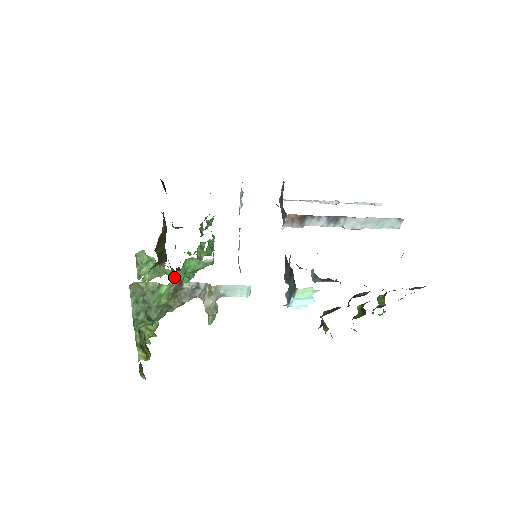
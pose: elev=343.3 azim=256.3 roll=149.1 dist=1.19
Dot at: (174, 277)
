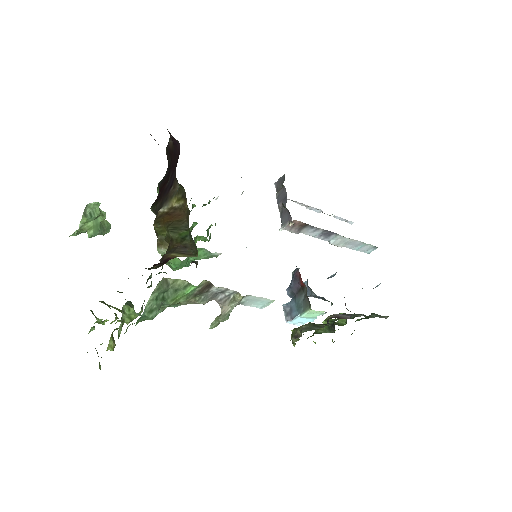
Dot at: (175, 264)
